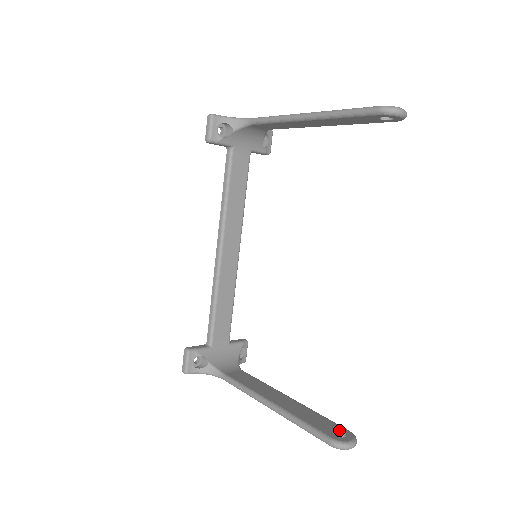
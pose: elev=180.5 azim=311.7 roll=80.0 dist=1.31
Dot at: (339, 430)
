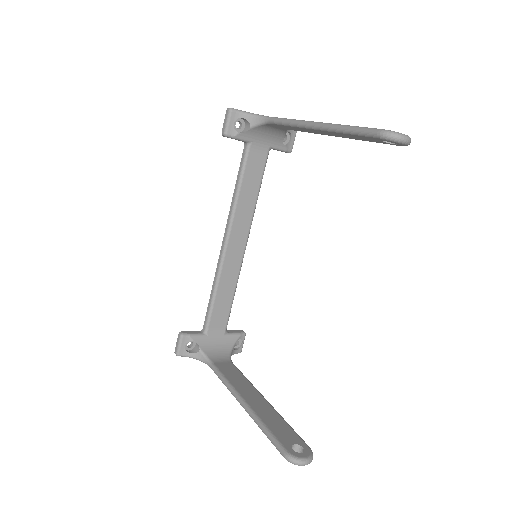
Dot at: (299, 444)
